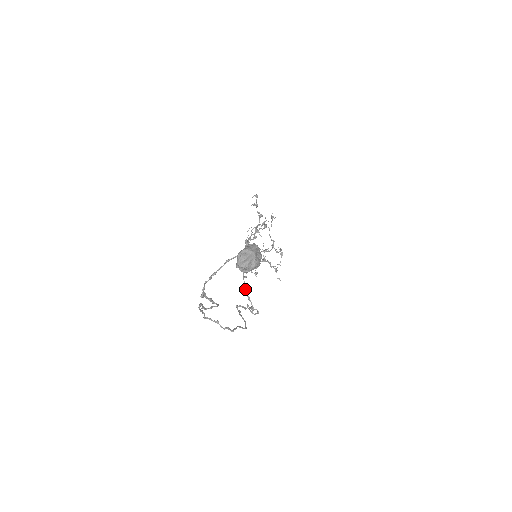
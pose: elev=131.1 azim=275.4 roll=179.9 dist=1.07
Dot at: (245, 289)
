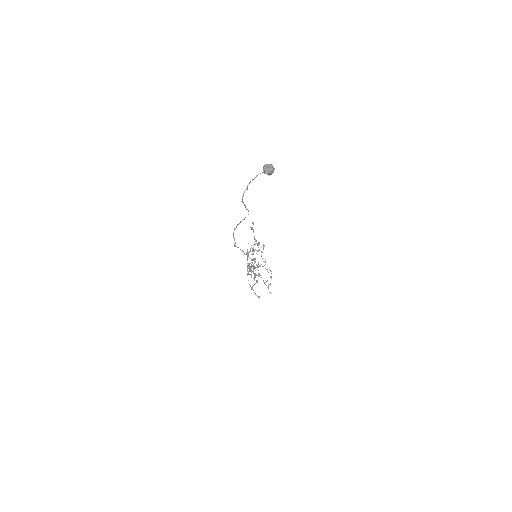
Dot at: occluded
